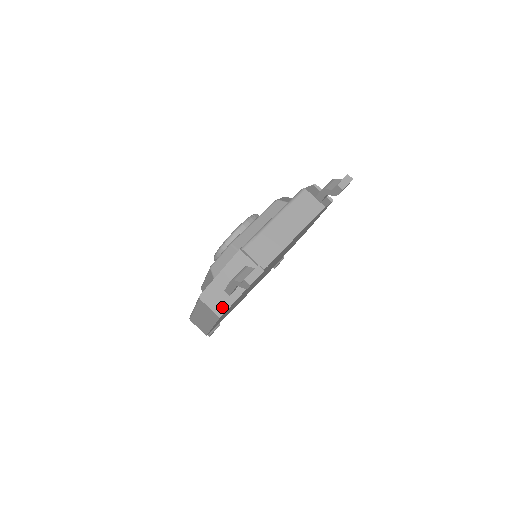
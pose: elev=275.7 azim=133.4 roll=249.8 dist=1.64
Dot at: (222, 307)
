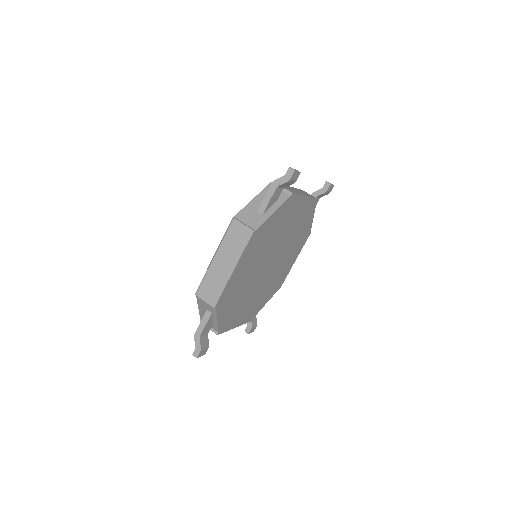
Dot at: (255, 224)
